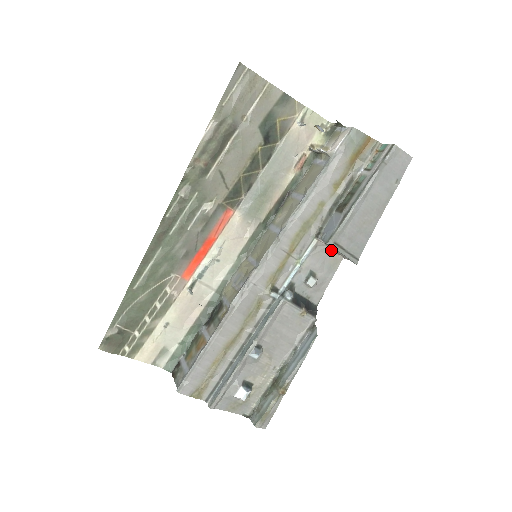
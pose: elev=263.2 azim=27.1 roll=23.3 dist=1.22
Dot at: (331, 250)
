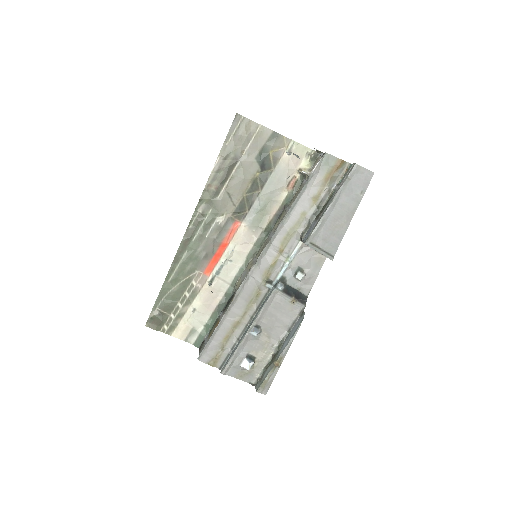
Dot at: occluded
